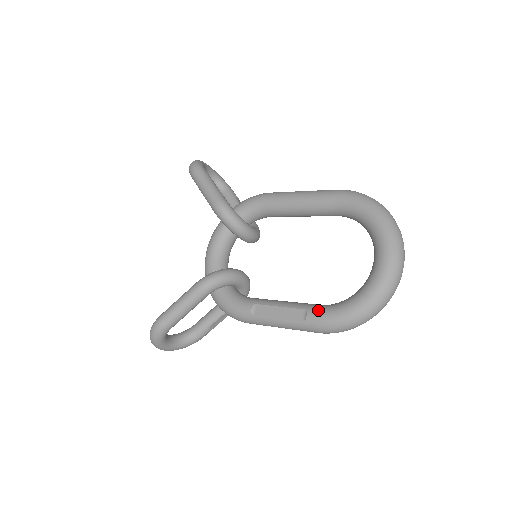
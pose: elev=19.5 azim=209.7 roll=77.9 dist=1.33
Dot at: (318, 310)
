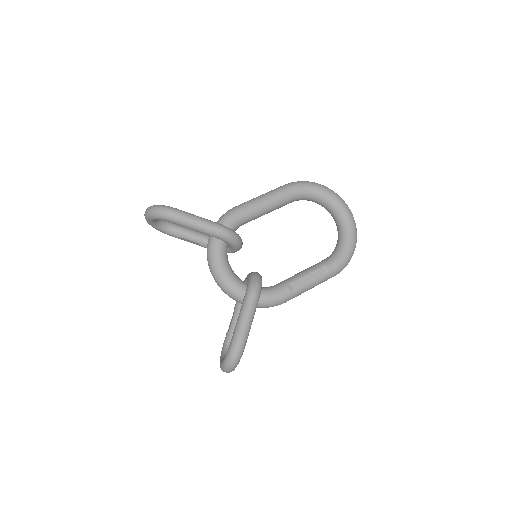
Dot at: (331, 262)
